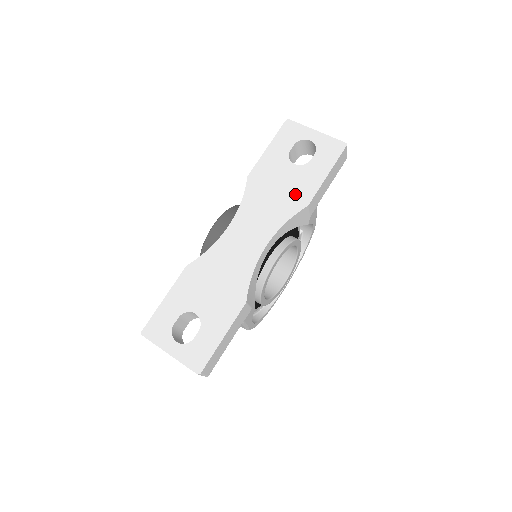
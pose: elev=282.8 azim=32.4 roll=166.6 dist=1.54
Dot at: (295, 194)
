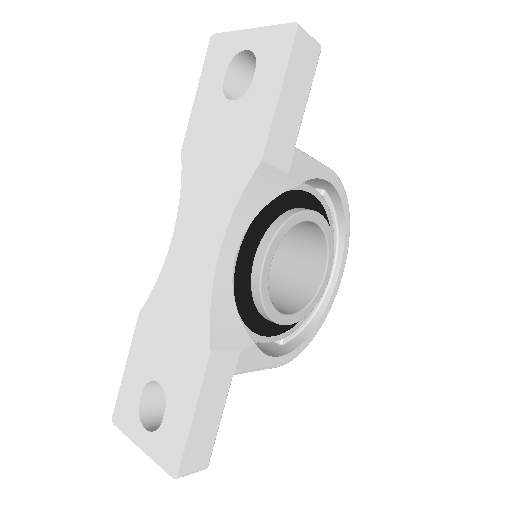
Dot at: (241, 149)
